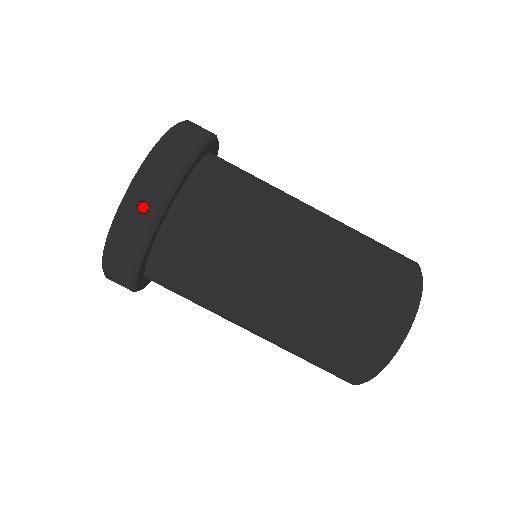
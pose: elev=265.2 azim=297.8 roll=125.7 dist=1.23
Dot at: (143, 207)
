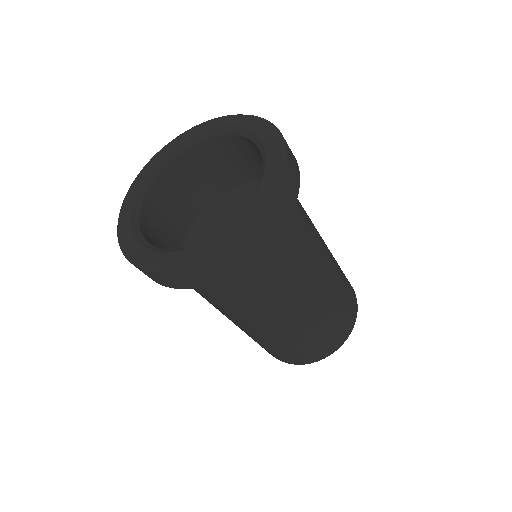
Dot at: (258, 242)
